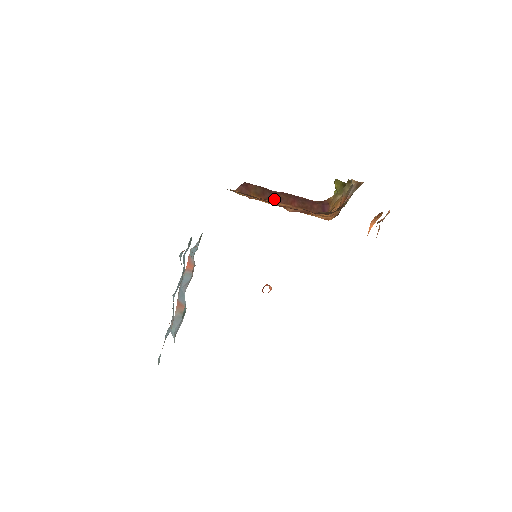
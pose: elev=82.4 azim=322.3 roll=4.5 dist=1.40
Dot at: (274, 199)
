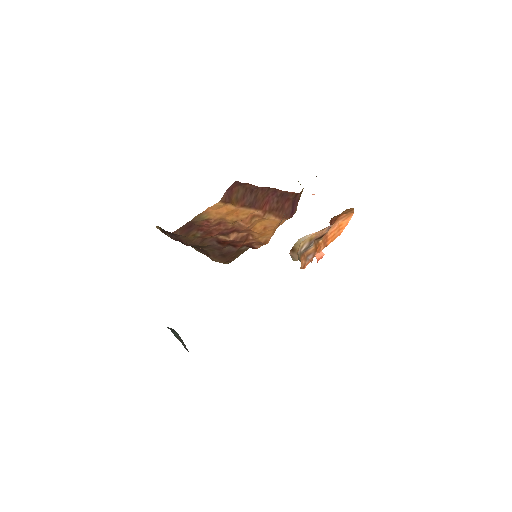
Dot at: (251, 203)
